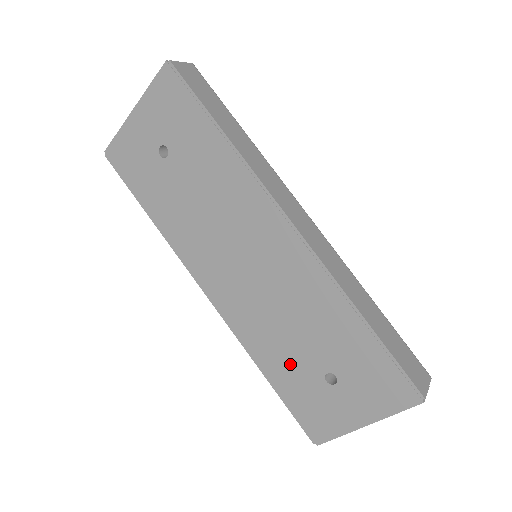
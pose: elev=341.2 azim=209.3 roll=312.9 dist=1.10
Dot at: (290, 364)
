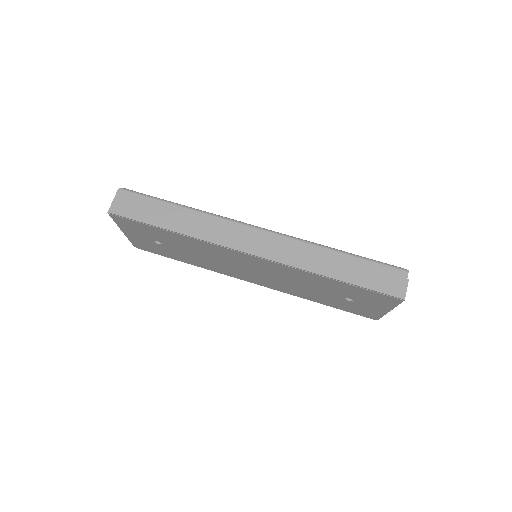
Dot at: (324, 298)
